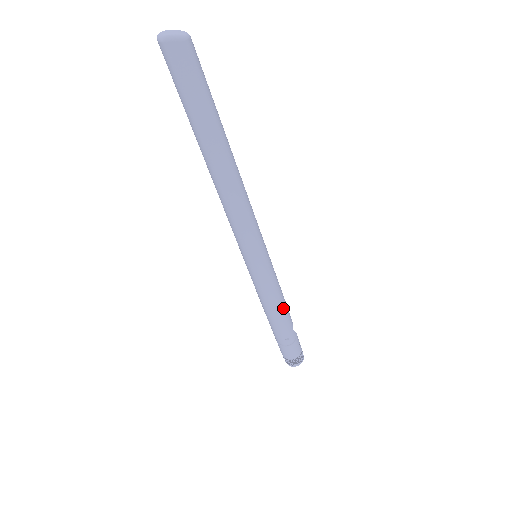
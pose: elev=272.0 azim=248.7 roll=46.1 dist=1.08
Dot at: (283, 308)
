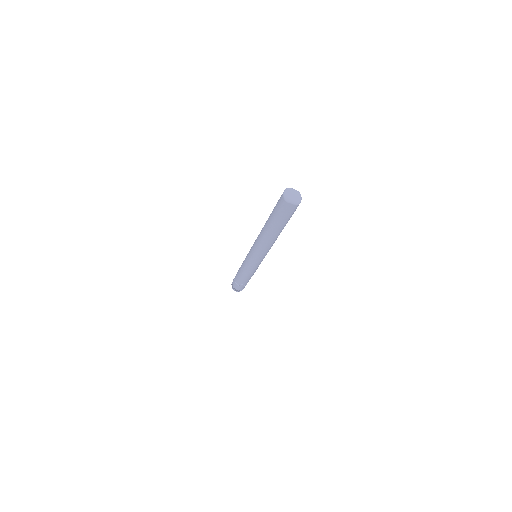
Dot at: (251, 276)
